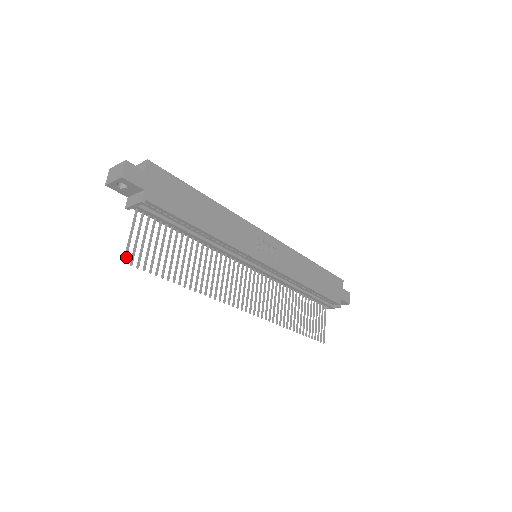
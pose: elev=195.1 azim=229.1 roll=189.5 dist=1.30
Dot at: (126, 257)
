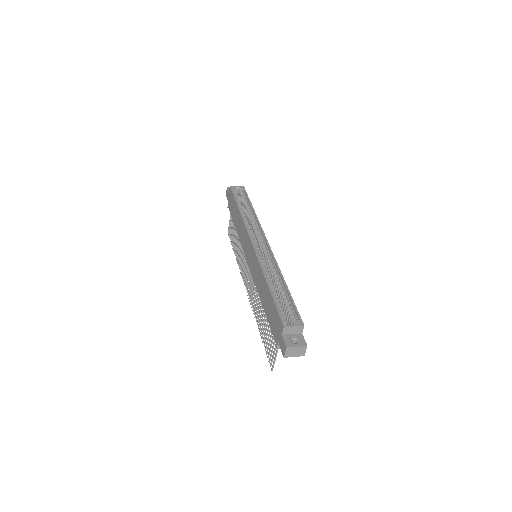
Dot at: occluded
